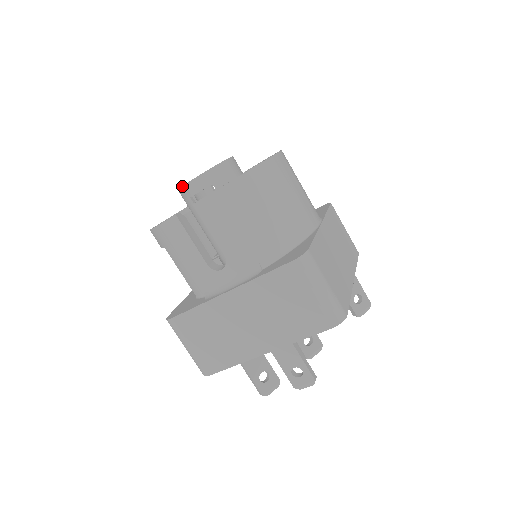
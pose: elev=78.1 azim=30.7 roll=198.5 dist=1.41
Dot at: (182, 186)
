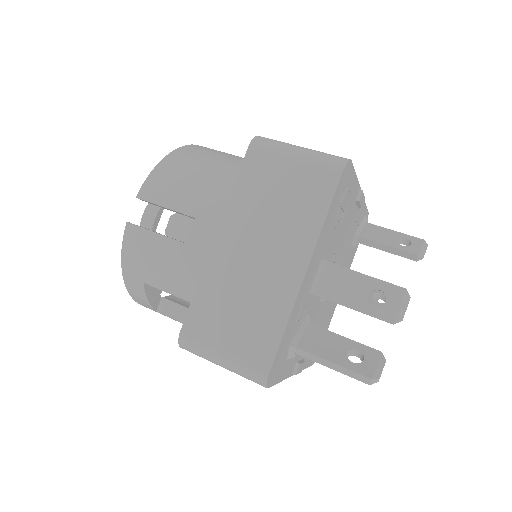
Dot at: occluded
